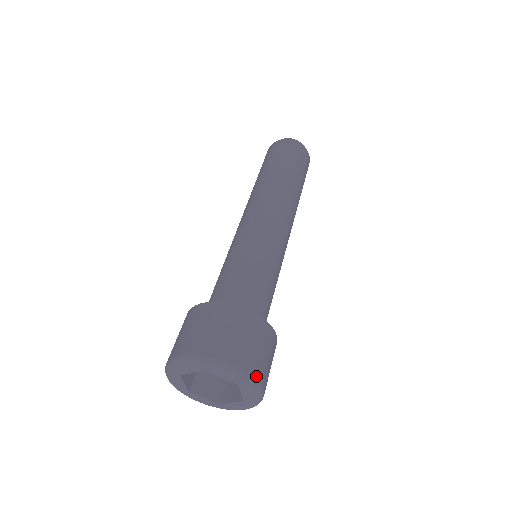
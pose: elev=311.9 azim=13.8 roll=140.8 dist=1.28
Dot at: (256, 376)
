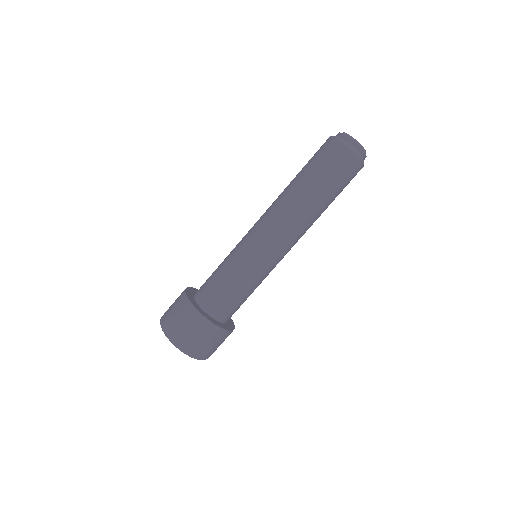
Dot at: (199, 357)
